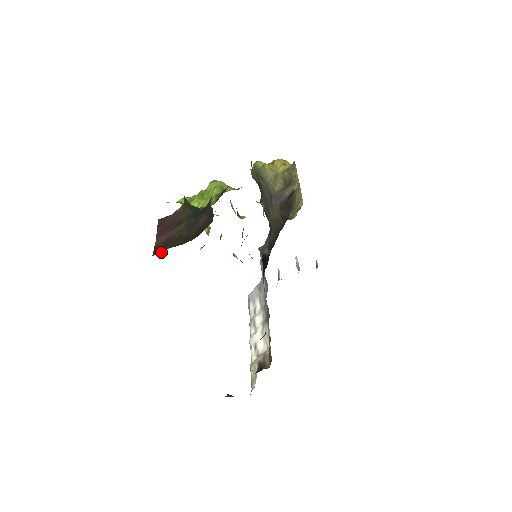
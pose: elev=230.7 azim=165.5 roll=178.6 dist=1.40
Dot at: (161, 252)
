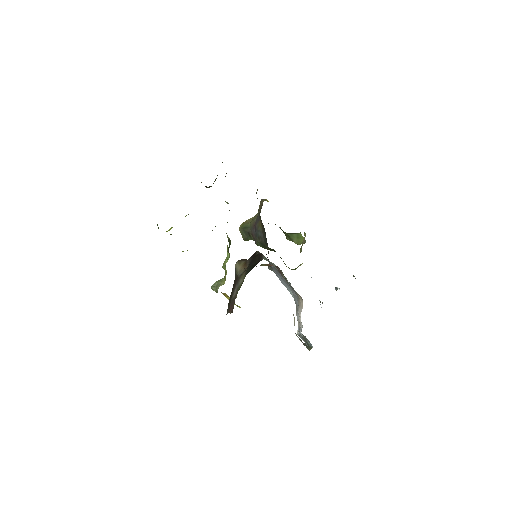
Dot at: occluded
